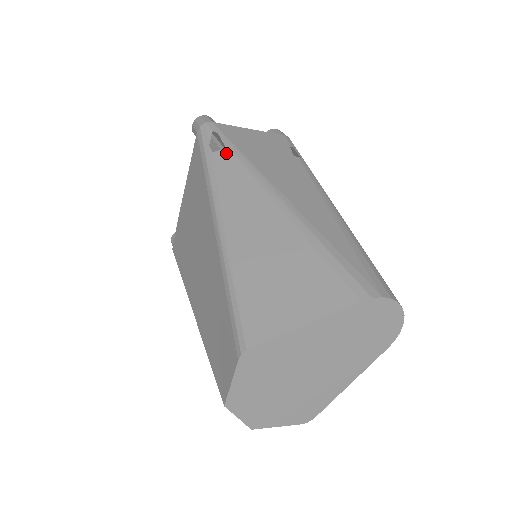
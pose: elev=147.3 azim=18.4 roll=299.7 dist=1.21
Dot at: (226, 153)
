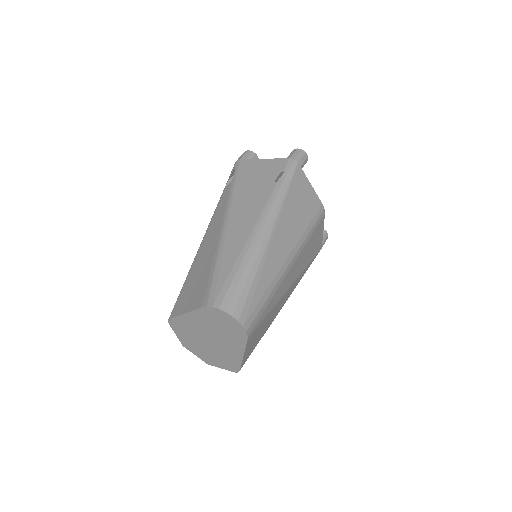
Dot at: (228, 188)
